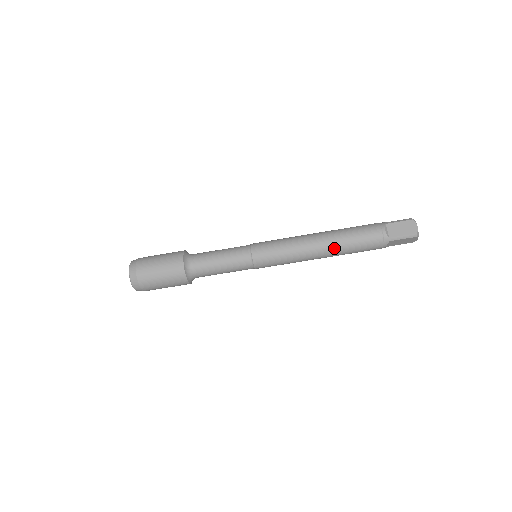
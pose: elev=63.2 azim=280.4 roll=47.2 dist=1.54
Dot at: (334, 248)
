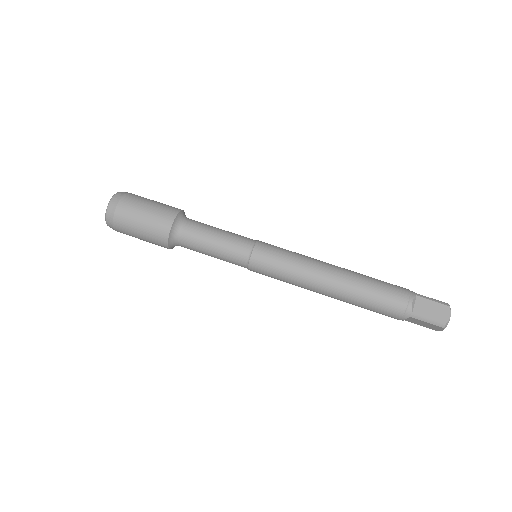
Dot at: (351, 272)
